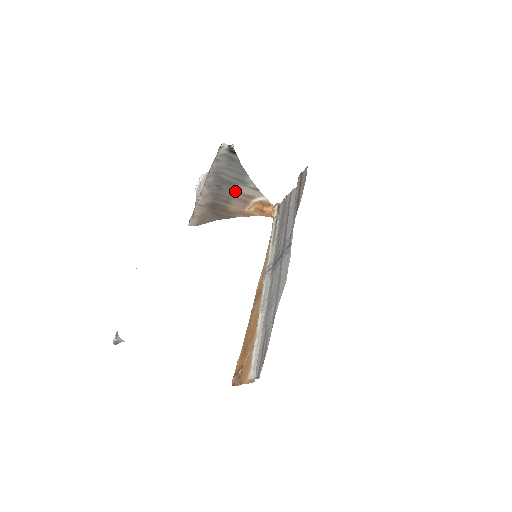
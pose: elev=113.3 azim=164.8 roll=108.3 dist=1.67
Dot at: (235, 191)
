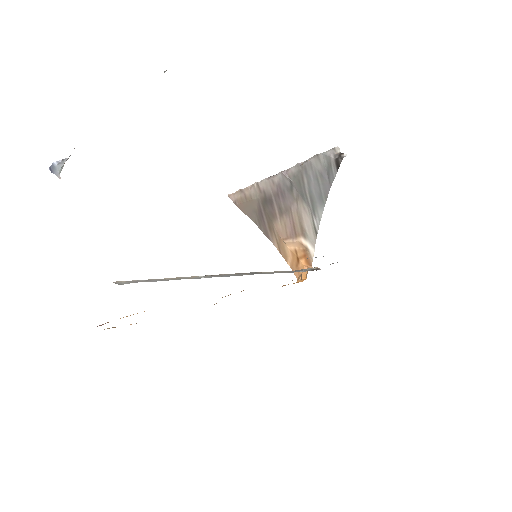
Dot at: (298, 209)
